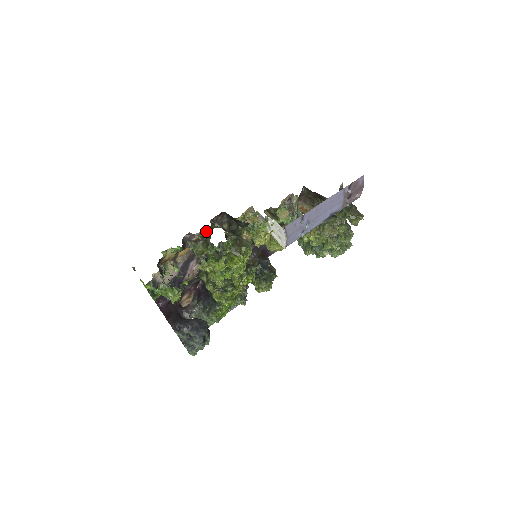
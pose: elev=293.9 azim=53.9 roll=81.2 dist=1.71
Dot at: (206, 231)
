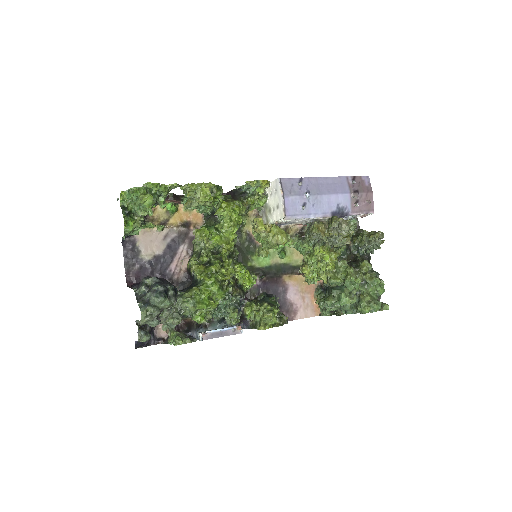
Dot at: occluded
